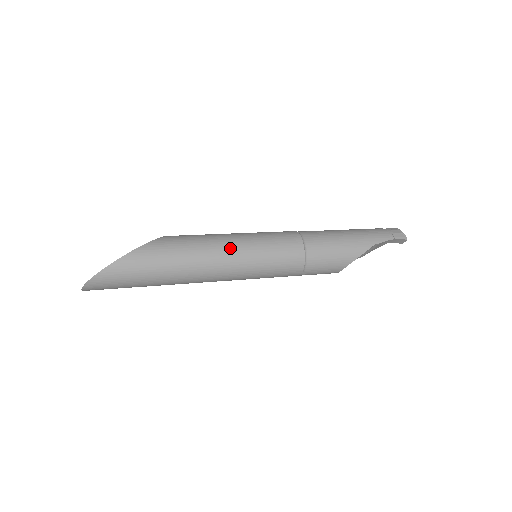
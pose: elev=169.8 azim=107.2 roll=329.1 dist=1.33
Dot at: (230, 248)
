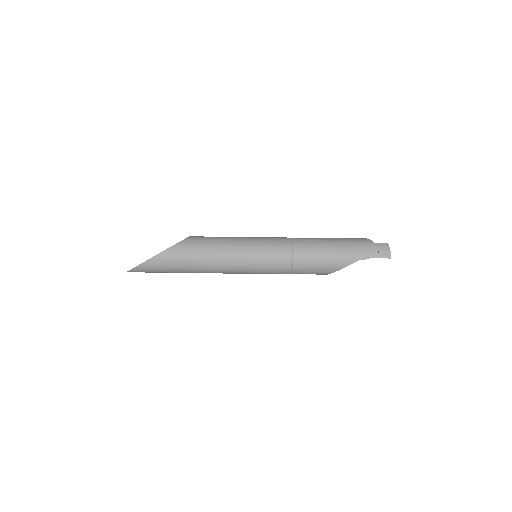
Dot at: (230, 257)
